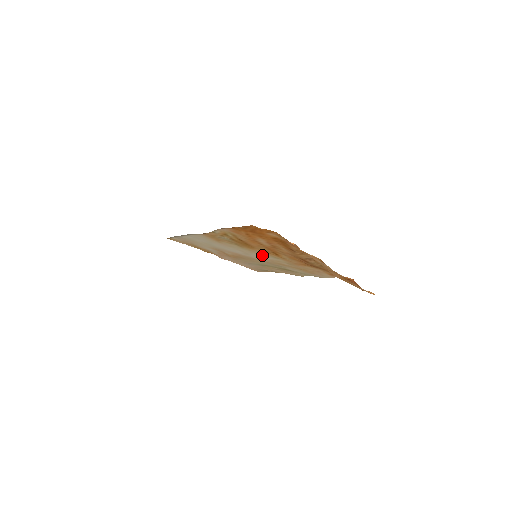
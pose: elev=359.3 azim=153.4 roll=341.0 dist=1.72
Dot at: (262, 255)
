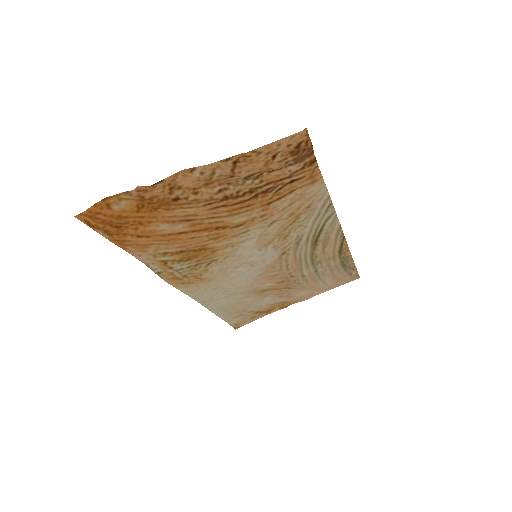
Dot at: (242, 247)
